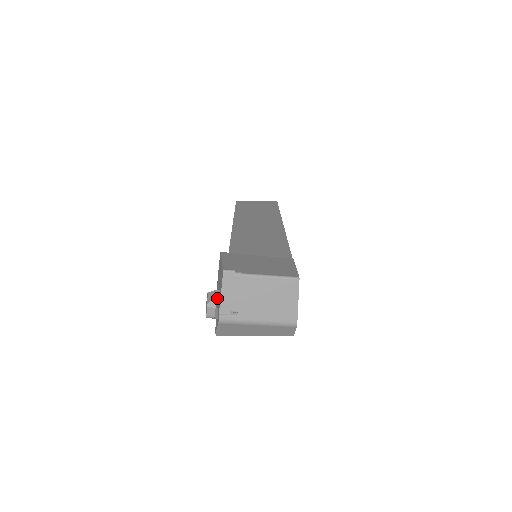
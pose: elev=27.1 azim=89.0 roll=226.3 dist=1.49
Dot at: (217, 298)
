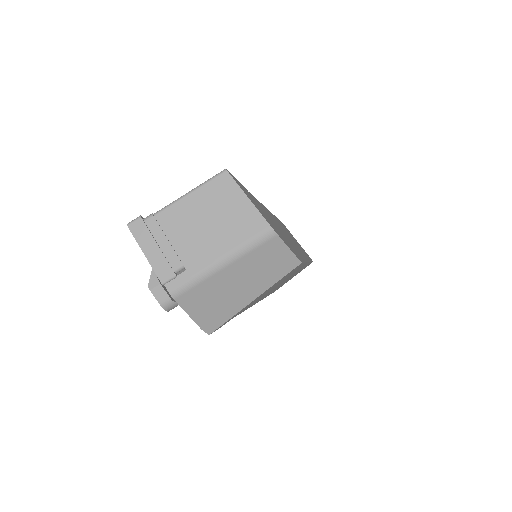
Dot at: occluded
